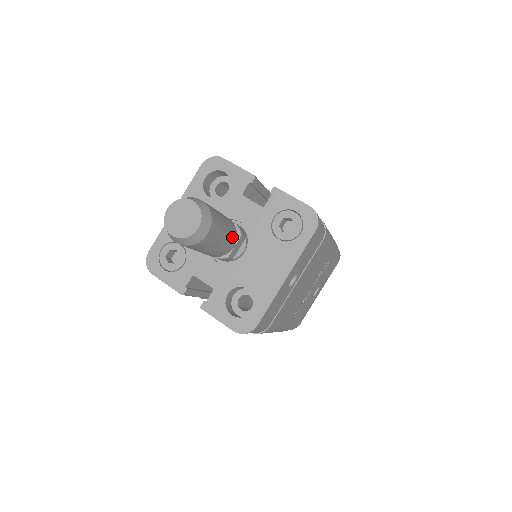
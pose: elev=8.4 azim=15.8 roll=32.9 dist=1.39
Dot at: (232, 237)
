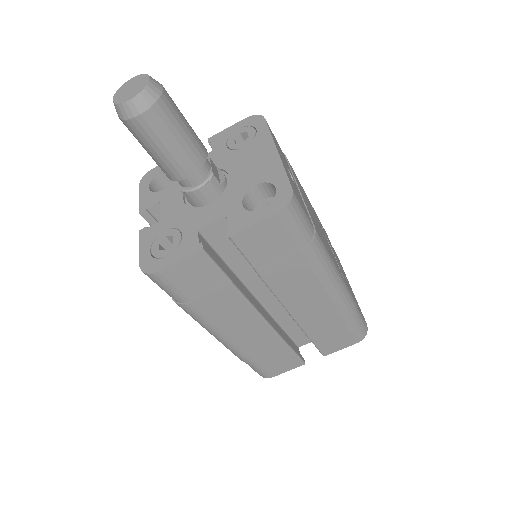
Dot at: (198, 138)
